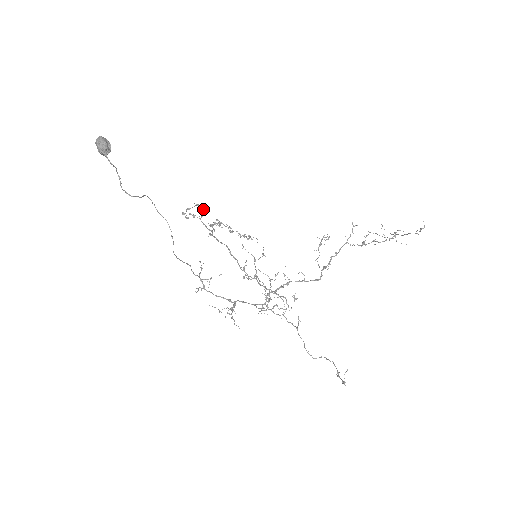
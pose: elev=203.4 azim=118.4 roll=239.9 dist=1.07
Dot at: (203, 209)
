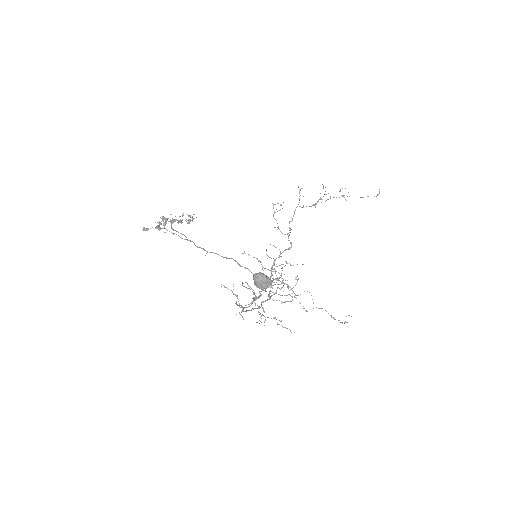
Dot at: occluded
